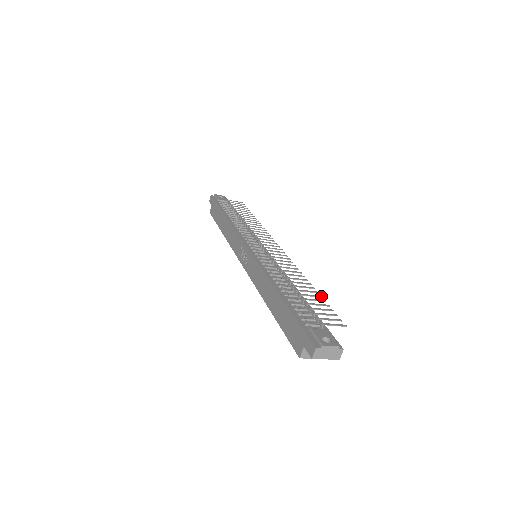
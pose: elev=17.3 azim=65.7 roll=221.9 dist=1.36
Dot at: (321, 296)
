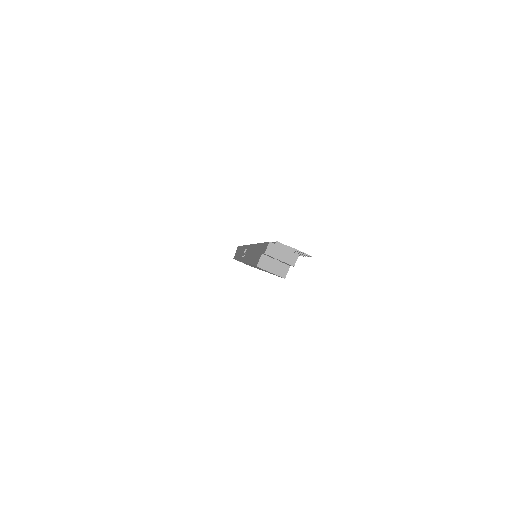
Dot at: (299, 255)
